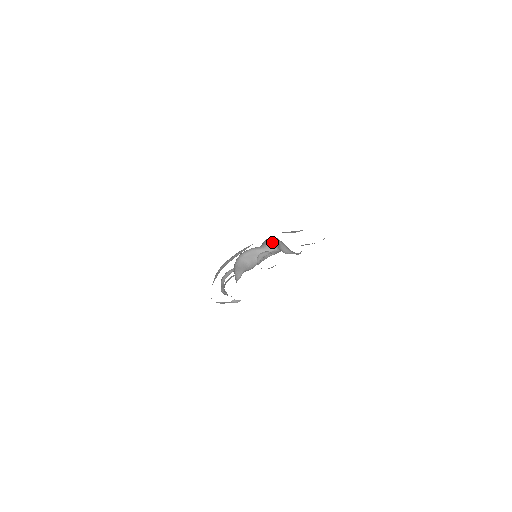
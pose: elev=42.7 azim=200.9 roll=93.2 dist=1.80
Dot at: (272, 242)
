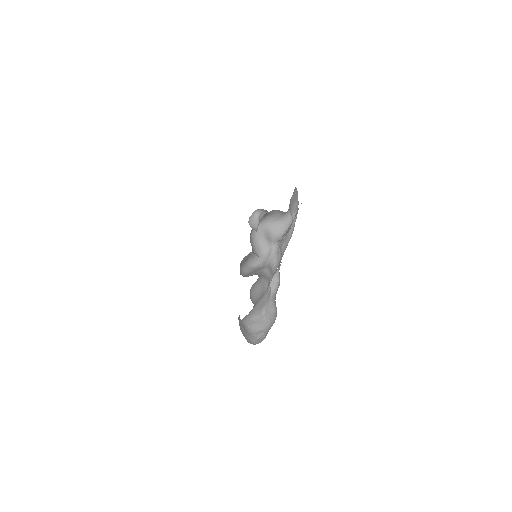
Dot at: (261, 246)
